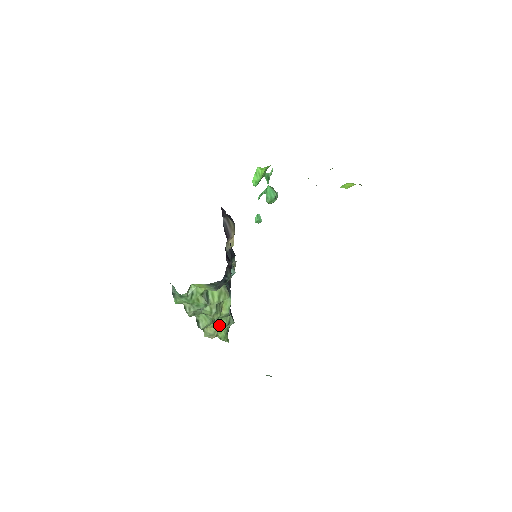
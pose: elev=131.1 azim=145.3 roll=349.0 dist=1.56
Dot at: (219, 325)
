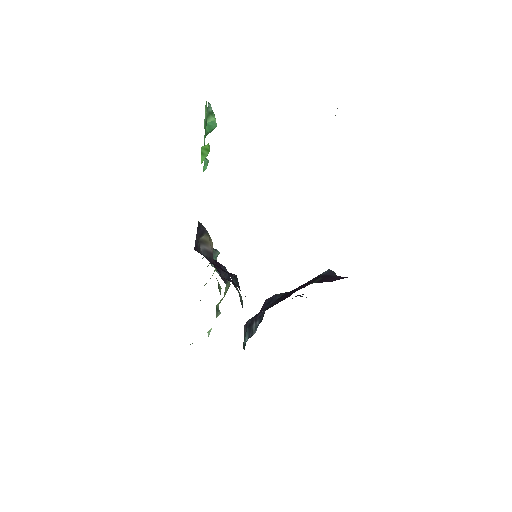
Dot at: occluded
